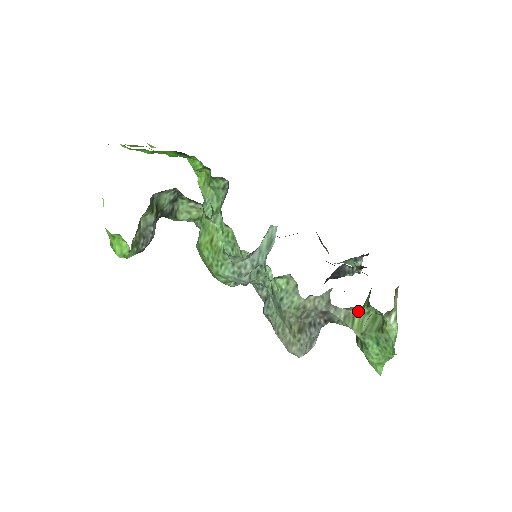
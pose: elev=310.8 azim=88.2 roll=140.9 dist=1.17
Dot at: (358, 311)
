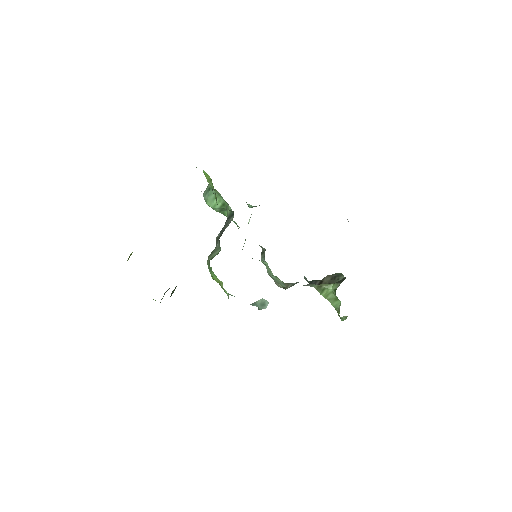
Dot at: (328, 289)
